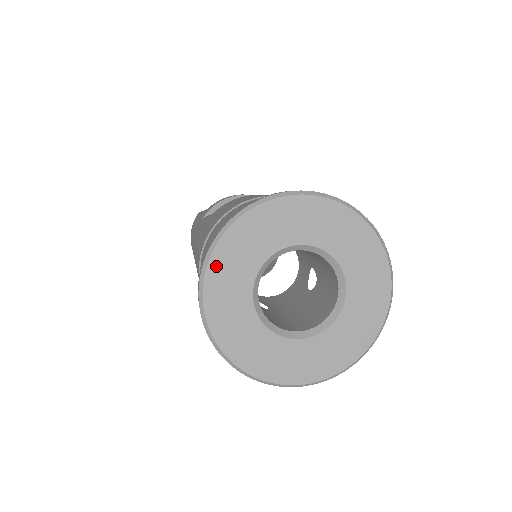
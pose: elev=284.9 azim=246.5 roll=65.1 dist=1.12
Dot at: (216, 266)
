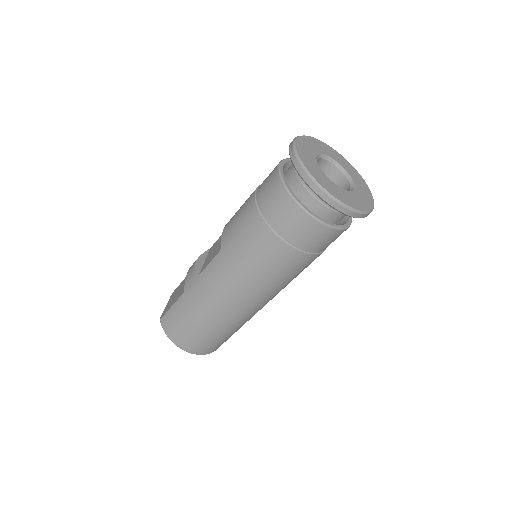
Dot at: (310, 170)
